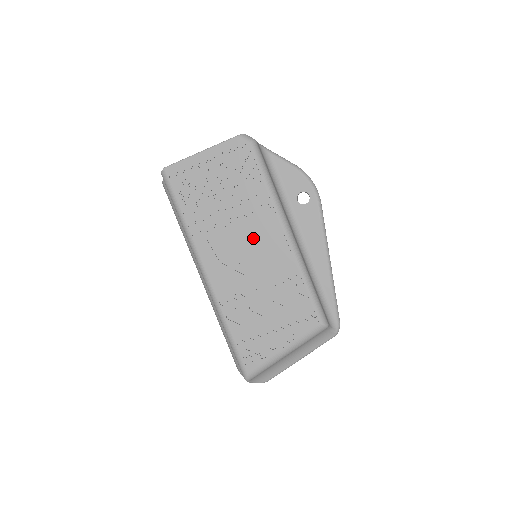
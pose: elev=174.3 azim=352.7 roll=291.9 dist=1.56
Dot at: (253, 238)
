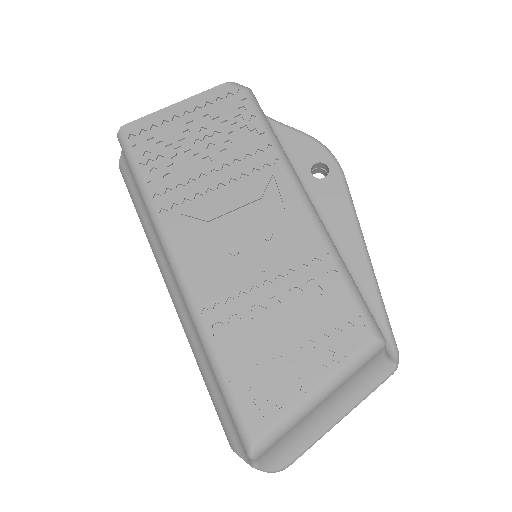
Dot at: (254, 210)
